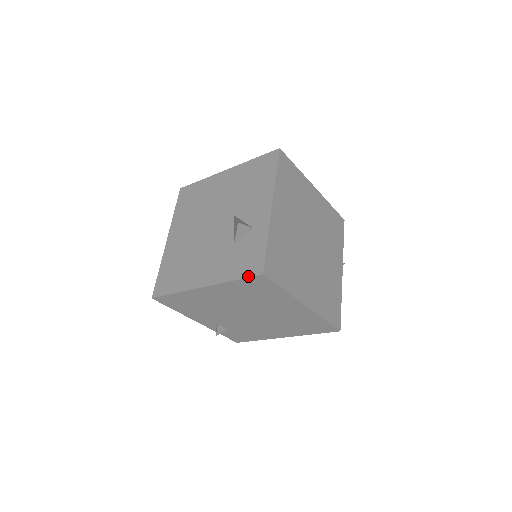
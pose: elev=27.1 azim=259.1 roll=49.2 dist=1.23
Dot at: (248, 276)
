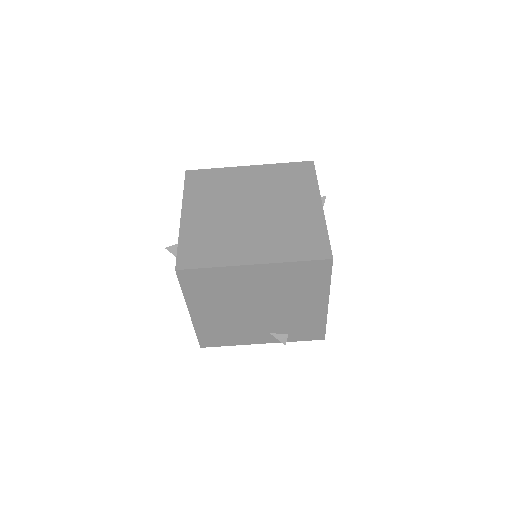
Dot at: (178, 280)
